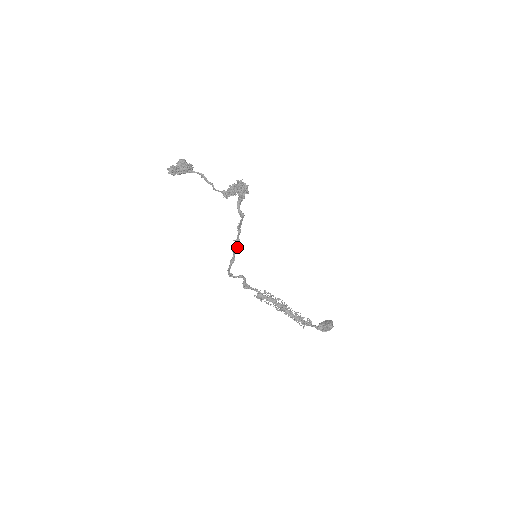
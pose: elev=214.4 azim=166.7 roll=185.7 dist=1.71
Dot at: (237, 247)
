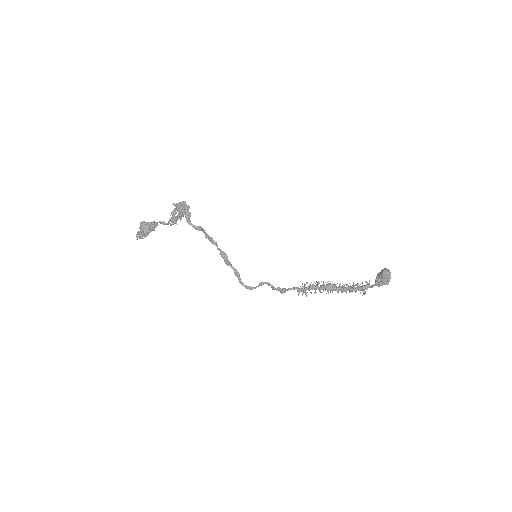
Dot at: (227, 259)
